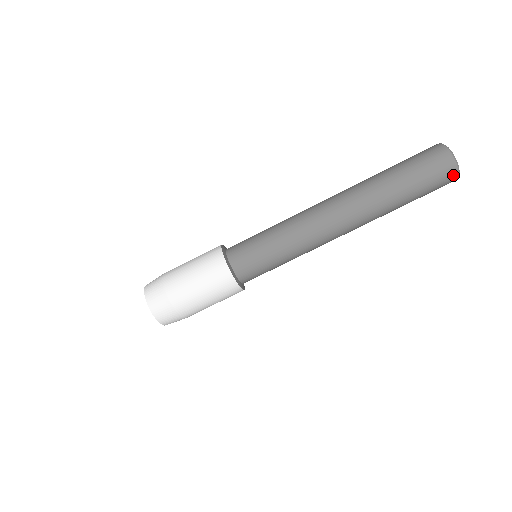
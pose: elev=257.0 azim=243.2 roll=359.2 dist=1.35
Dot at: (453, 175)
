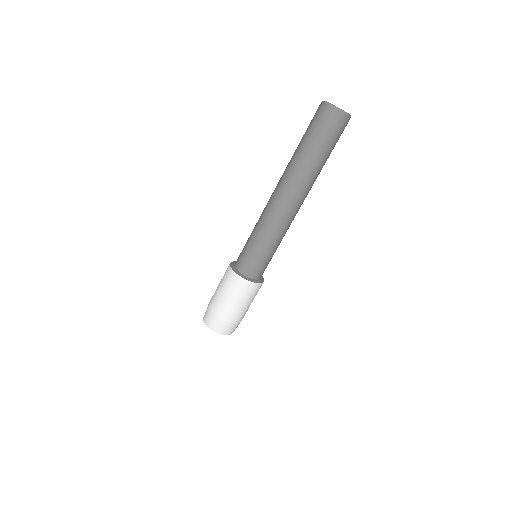
Dot at: (348, 121)
